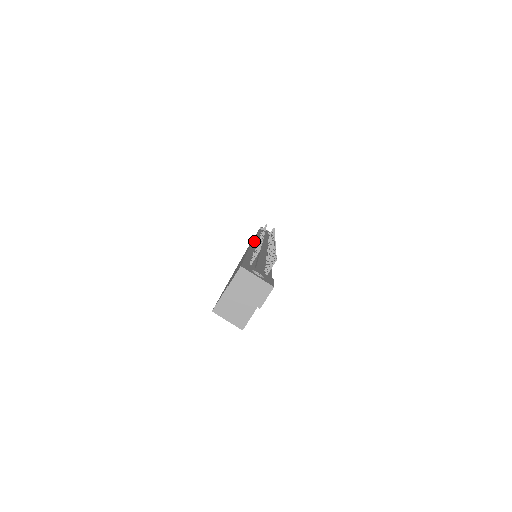
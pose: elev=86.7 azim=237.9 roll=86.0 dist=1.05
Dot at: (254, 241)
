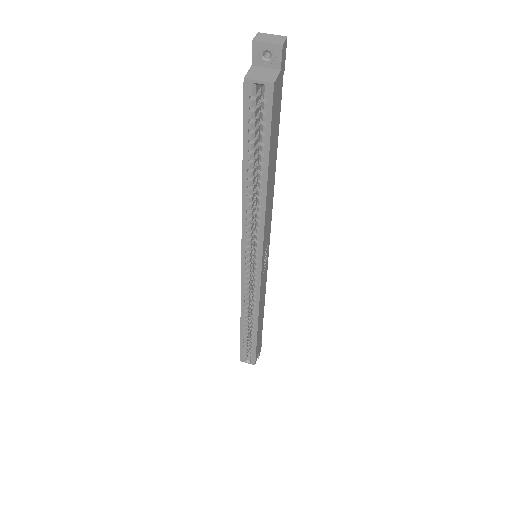
Dot at: occluded
